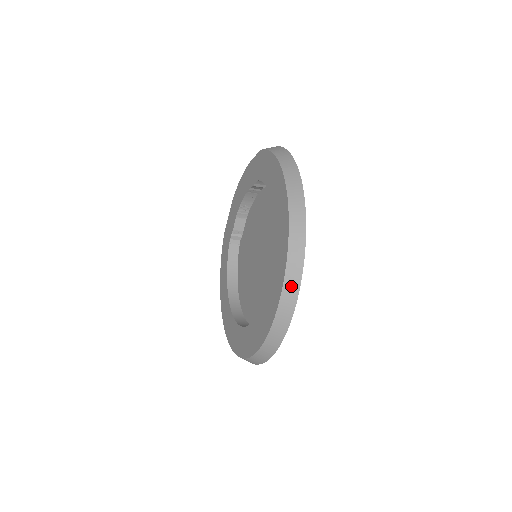
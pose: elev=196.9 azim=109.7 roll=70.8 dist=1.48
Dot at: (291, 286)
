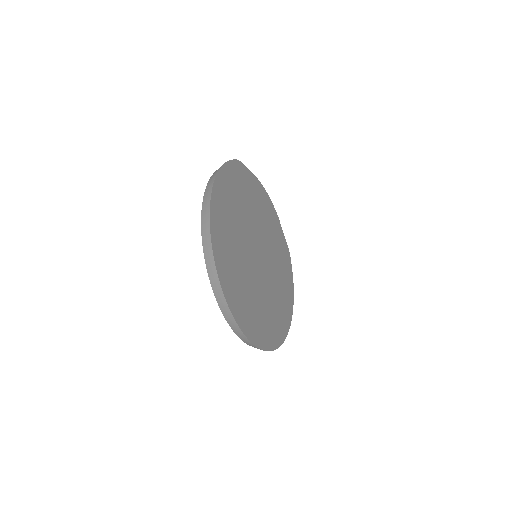
Dot at: (211, 271)
